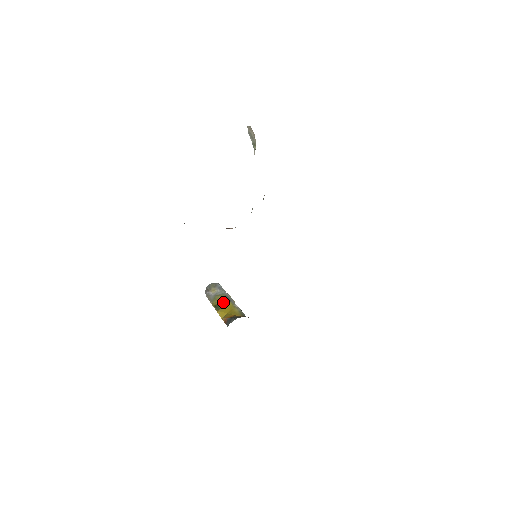
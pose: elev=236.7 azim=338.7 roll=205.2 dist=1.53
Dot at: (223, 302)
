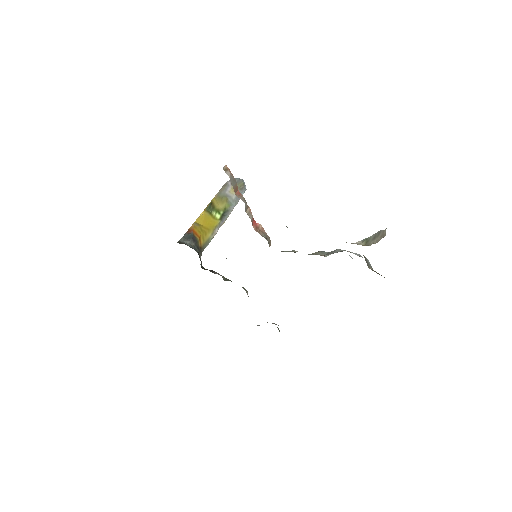
Dot at: (218, 212)
